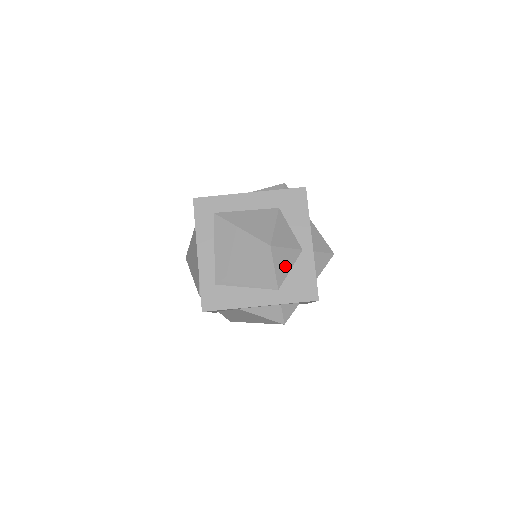
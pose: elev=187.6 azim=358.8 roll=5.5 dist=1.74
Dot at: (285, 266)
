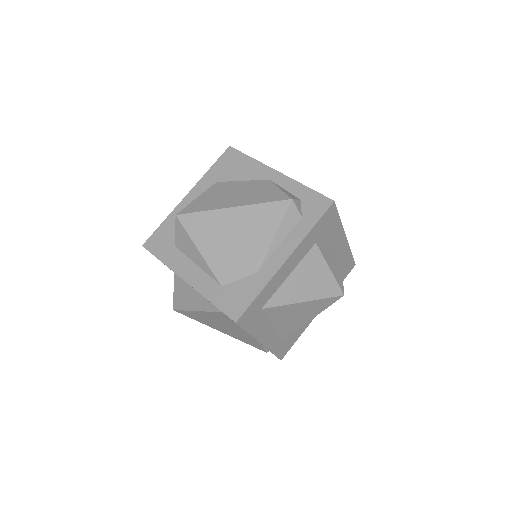
Dot at: occluded
